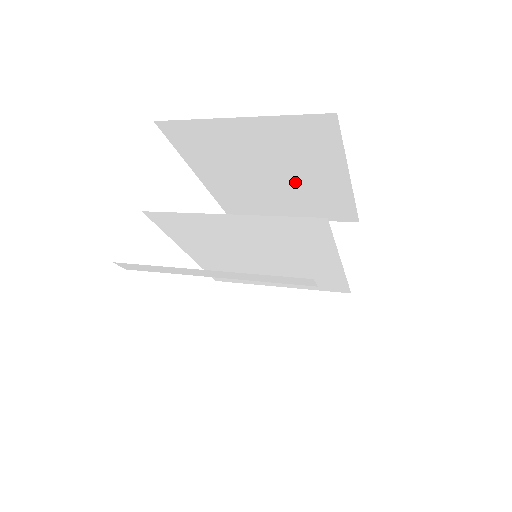
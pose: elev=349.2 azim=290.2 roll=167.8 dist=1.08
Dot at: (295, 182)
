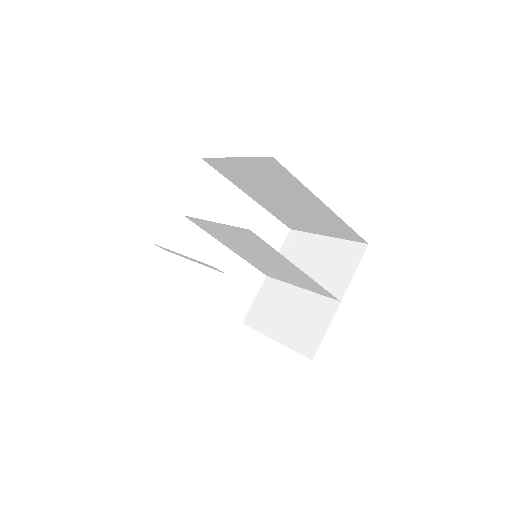
Dot at: (299, 204)
